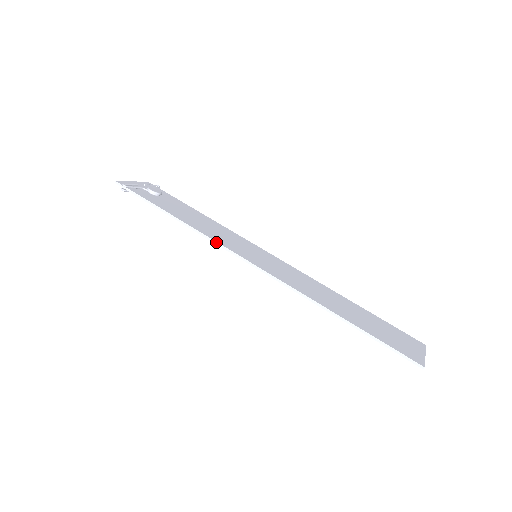
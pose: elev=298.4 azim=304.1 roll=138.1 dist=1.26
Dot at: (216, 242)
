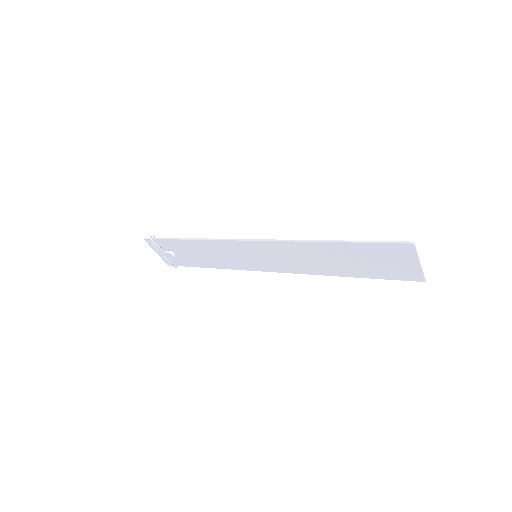
Dot at: (221, 239)
